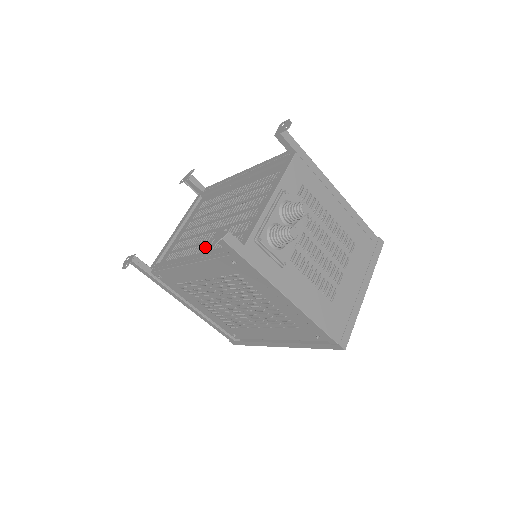
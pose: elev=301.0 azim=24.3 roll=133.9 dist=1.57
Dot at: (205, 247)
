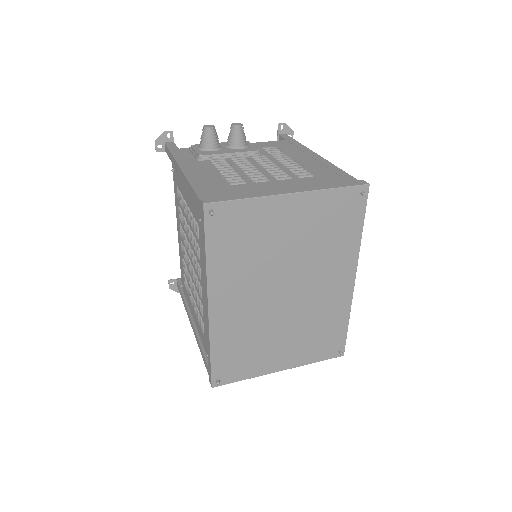
Dot at: occluded
